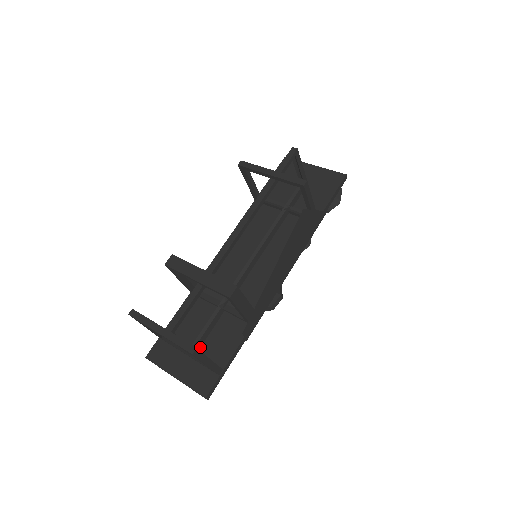
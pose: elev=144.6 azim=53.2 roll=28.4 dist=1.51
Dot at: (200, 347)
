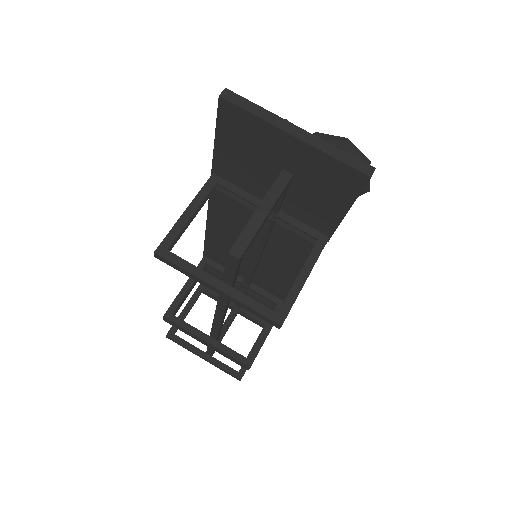
Dot at: occluded
